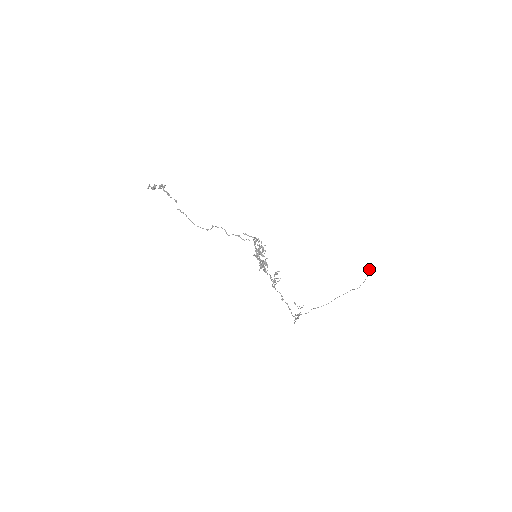
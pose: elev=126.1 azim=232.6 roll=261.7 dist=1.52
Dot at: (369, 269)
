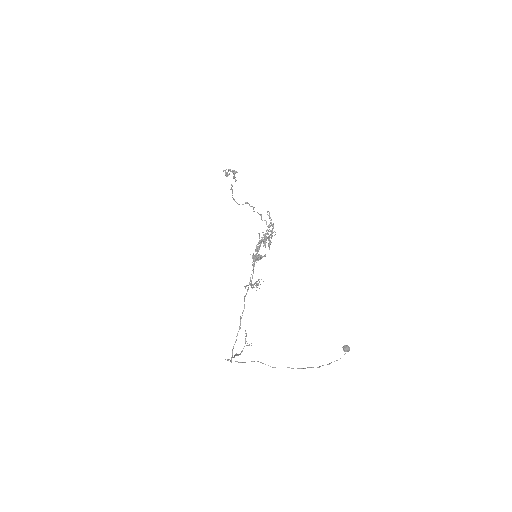
Dot at: occluded
